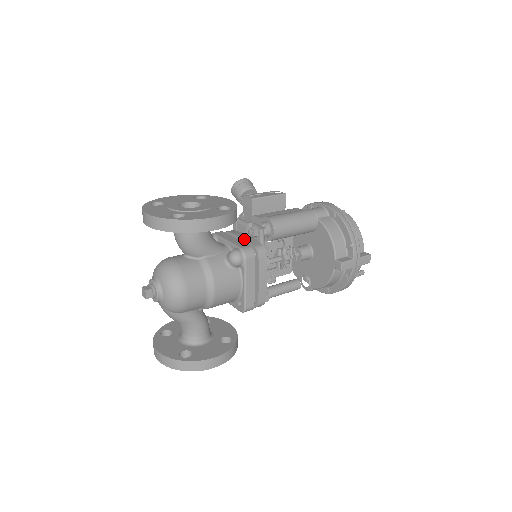
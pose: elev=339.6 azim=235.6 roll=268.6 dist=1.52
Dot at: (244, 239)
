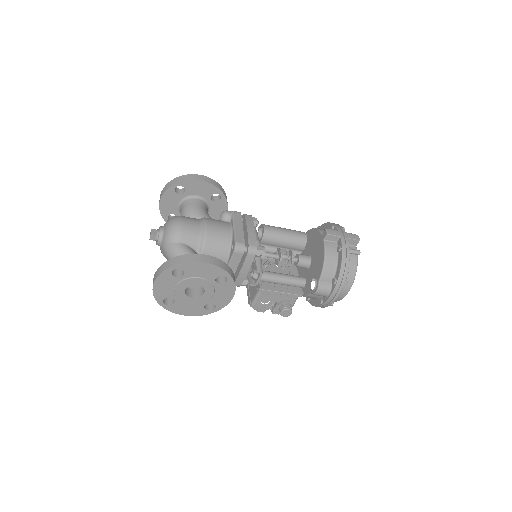
Dot at: occluded
